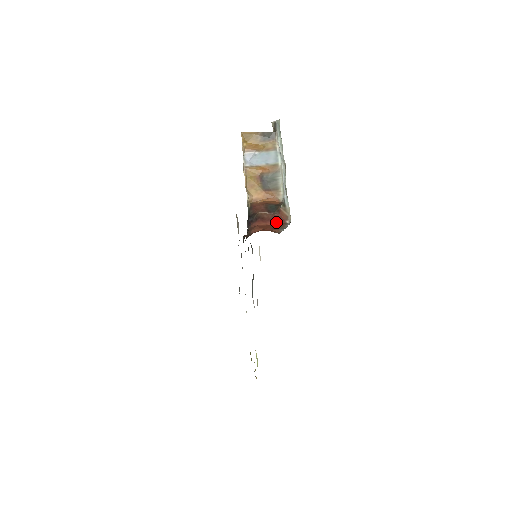
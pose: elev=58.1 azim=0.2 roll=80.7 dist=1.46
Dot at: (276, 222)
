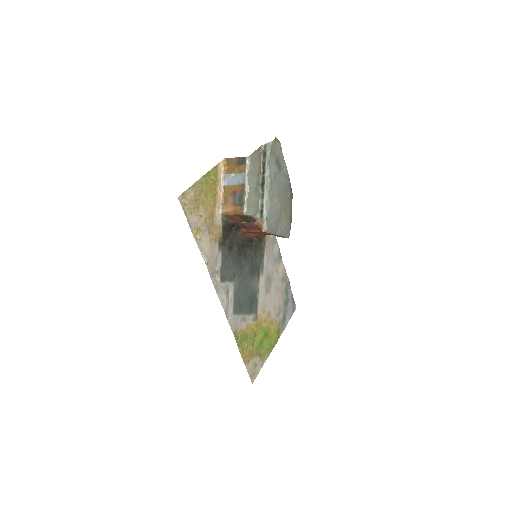
Dot at: (257, 230)
